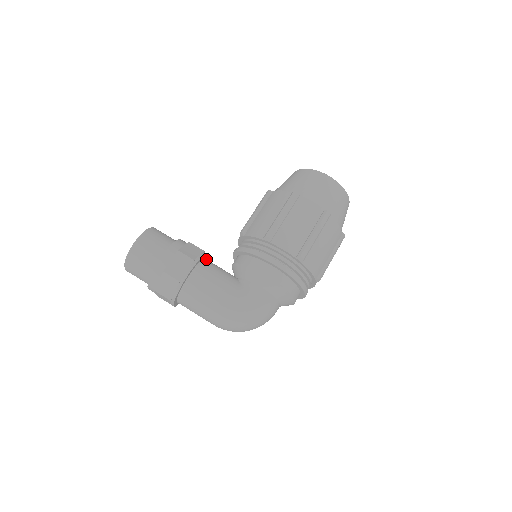
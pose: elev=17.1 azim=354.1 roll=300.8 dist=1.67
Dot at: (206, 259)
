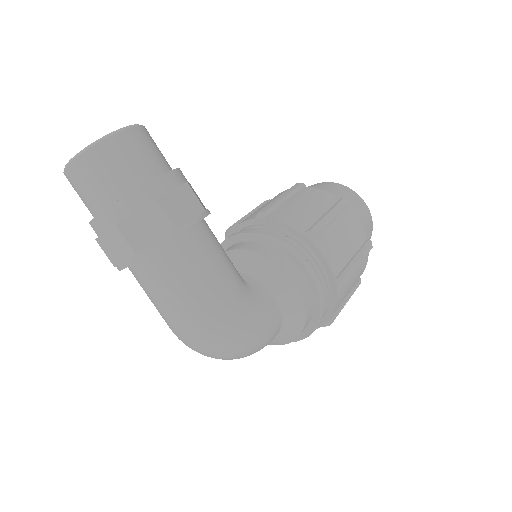
Dot at: occluded
